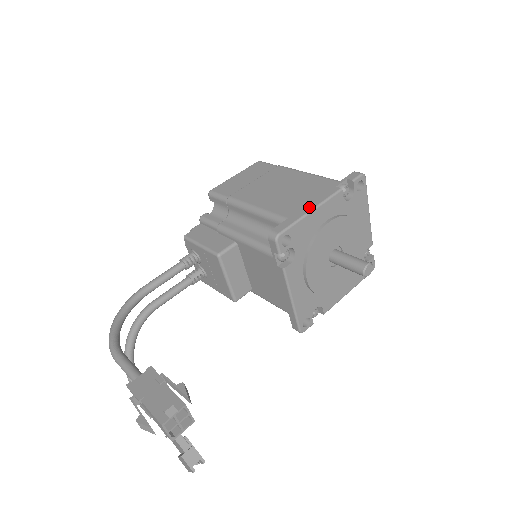
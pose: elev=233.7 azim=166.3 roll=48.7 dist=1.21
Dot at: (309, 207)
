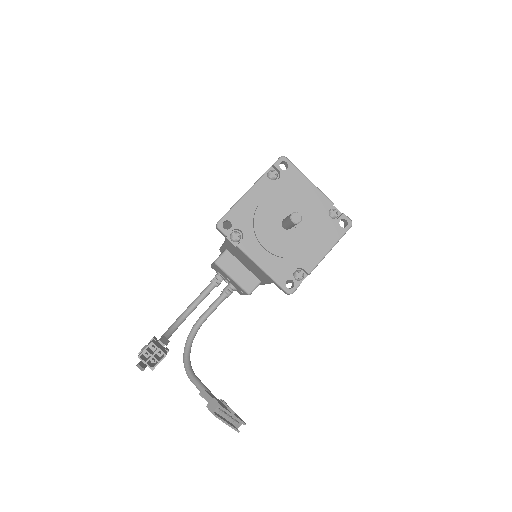
Dot at: (241, 197)
